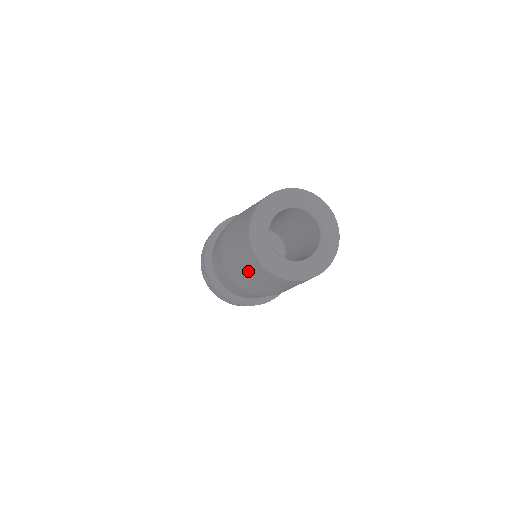
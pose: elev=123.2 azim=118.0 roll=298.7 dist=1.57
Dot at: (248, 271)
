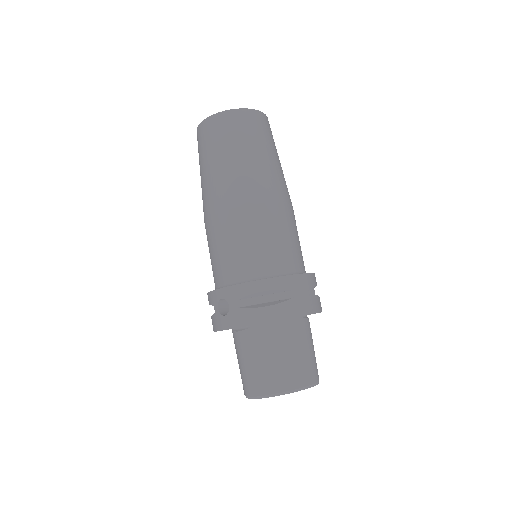
Dot at: (217, 151)
